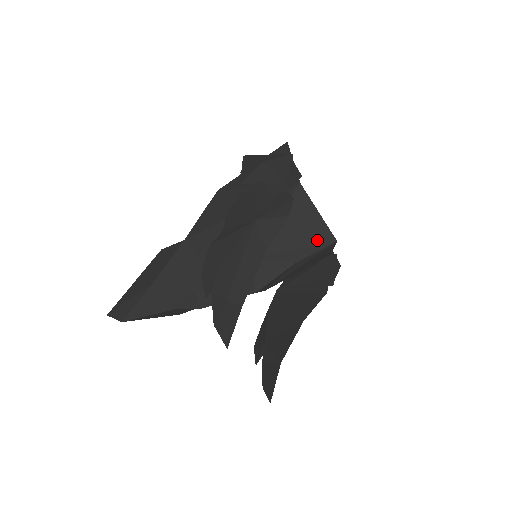
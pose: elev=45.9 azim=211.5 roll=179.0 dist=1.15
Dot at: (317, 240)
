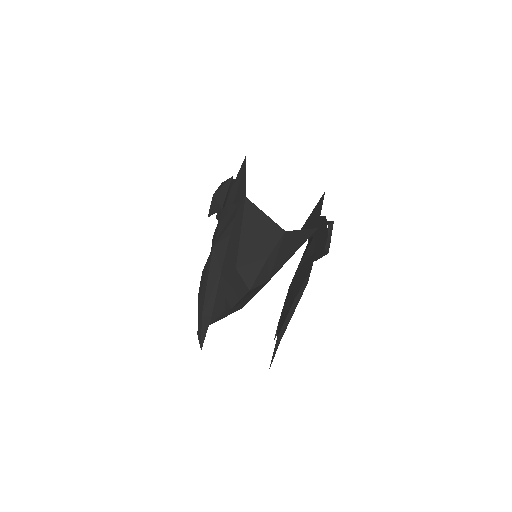
Dot at: (272, 236)
